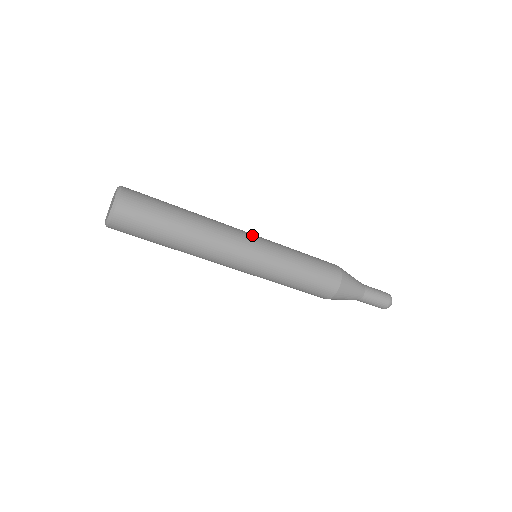
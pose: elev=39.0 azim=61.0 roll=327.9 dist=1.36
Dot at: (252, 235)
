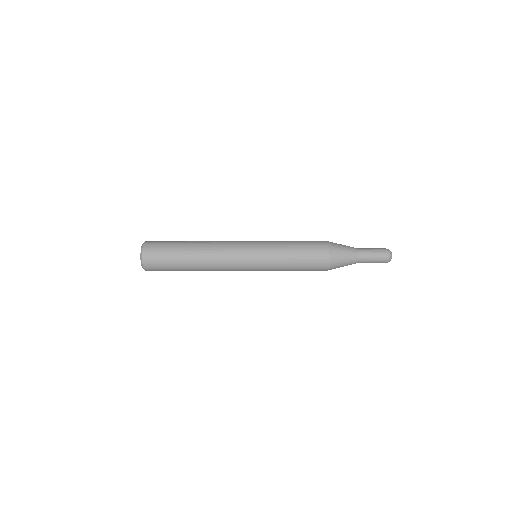
Dot at: occluded
